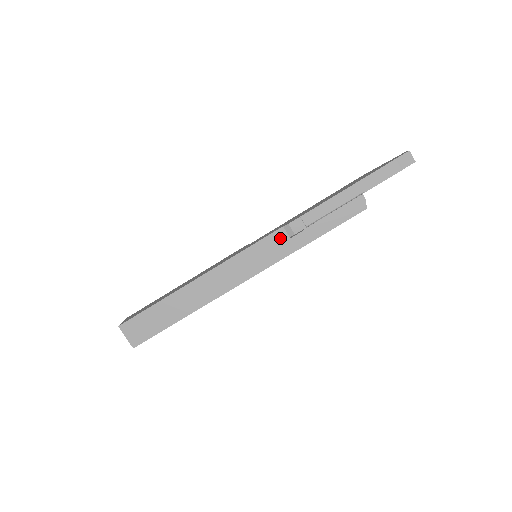
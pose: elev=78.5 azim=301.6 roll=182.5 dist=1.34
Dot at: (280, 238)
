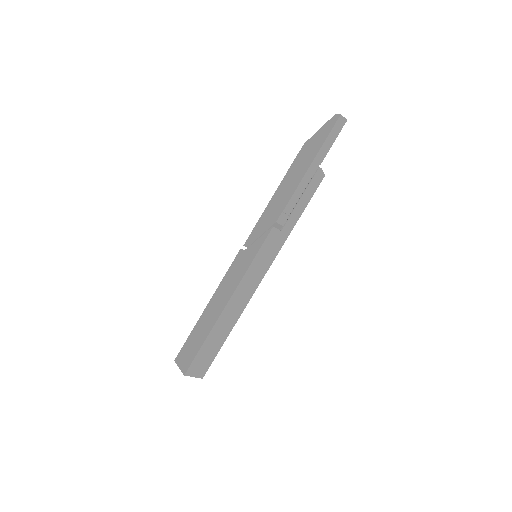
Dot at: (274, 236)
